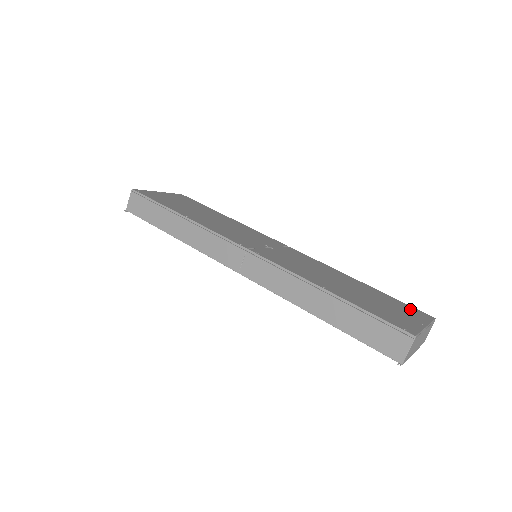
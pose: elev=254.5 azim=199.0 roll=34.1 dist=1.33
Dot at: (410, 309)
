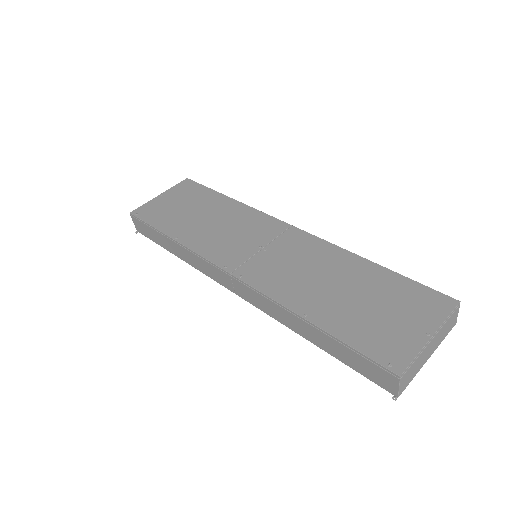
Dot at: (424, 298)
